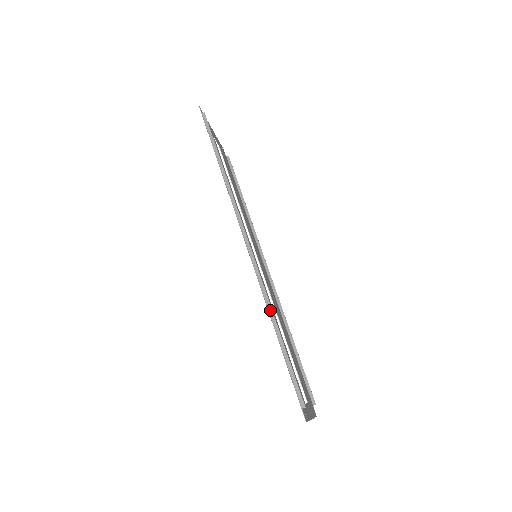
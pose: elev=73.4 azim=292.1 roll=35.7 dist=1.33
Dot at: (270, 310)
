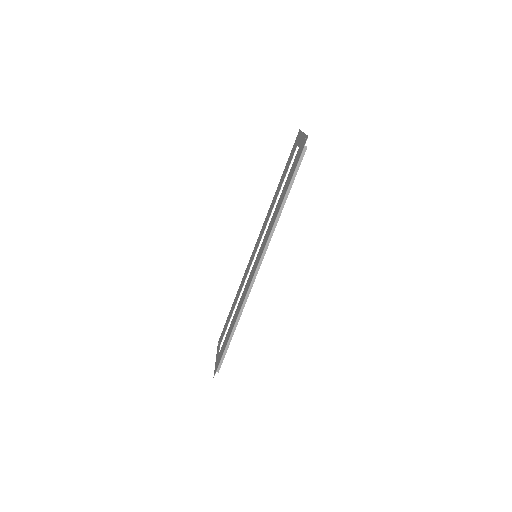
Dot at: (239, 318)
